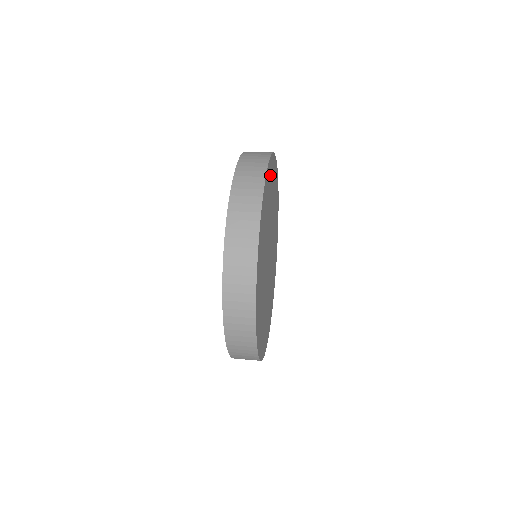
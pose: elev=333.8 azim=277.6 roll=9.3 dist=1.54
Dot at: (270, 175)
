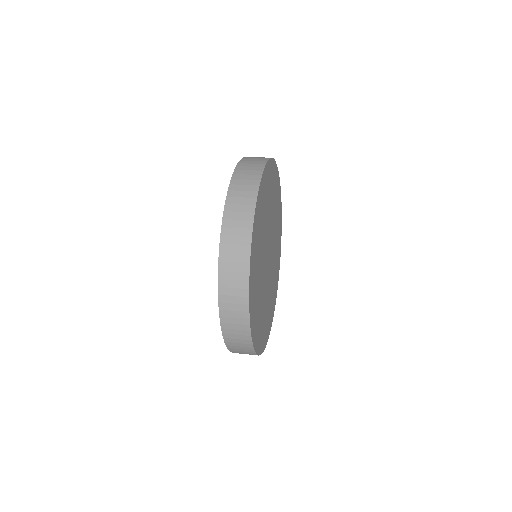
Dot at: (265, 186)
